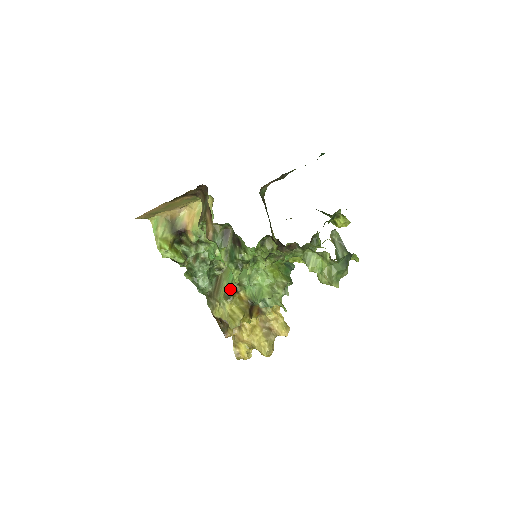
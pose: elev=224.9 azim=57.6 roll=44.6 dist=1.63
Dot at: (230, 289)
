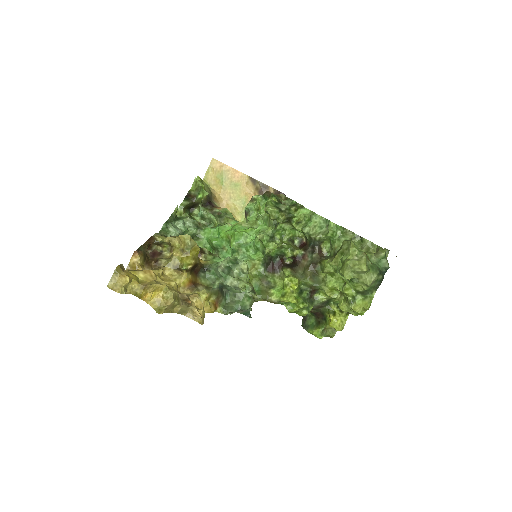
Dot at: occluded
